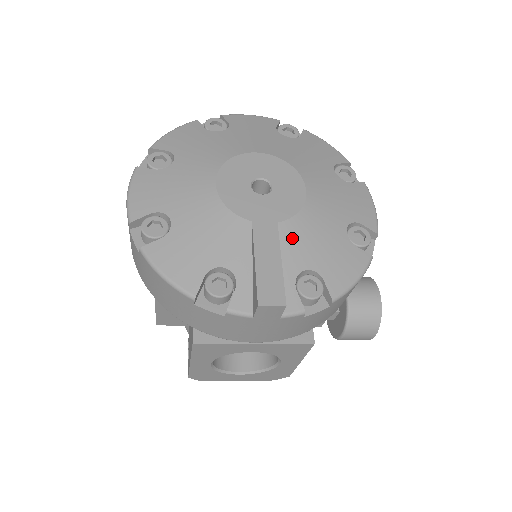
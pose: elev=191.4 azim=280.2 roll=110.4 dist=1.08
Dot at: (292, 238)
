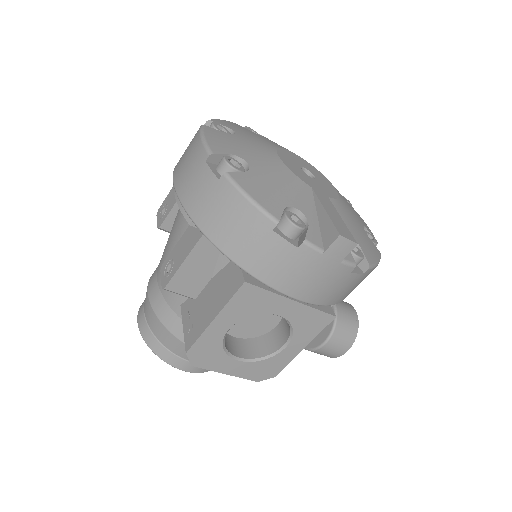
Dot at: (338, 211)
